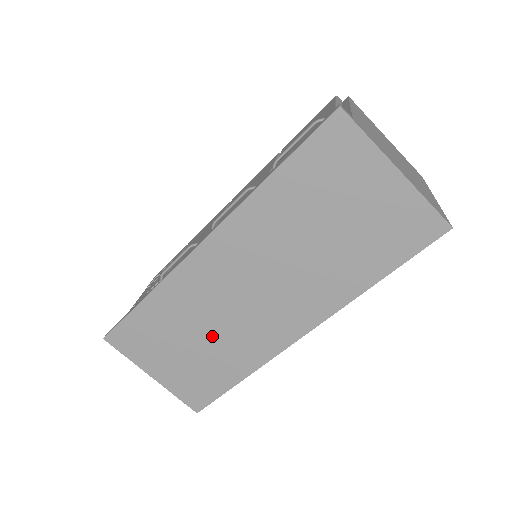
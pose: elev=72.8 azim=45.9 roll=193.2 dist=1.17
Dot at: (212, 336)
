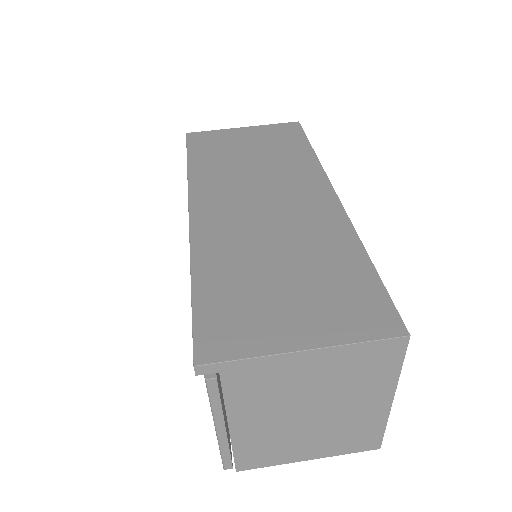
Dot at: (287, 251)
